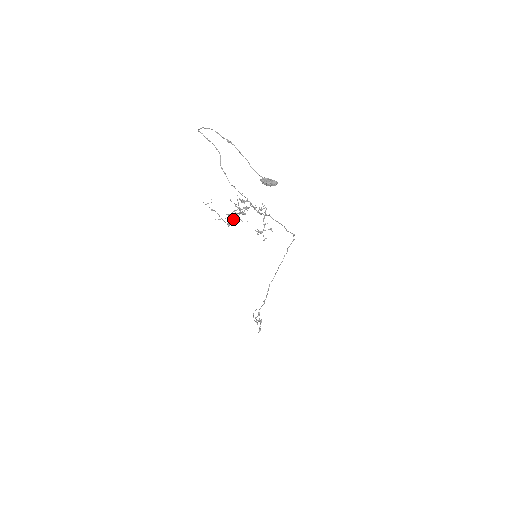
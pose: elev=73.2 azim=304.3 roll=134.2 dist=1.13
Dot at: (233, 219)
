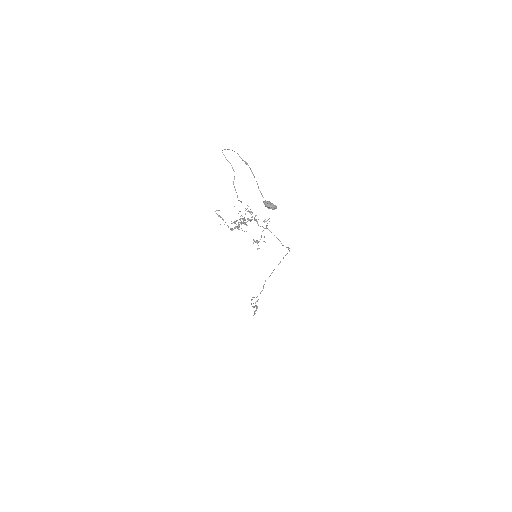
Dot at: (237, 226)
